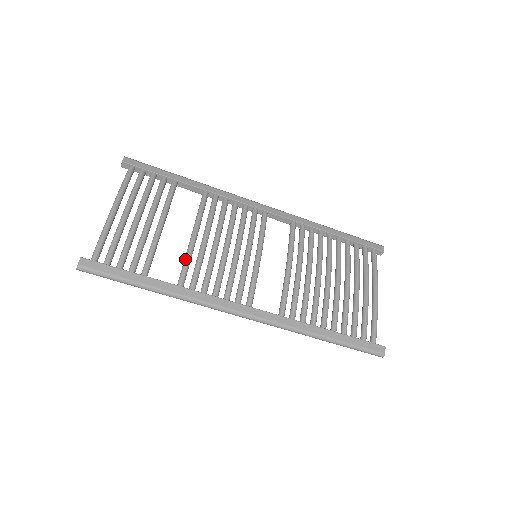
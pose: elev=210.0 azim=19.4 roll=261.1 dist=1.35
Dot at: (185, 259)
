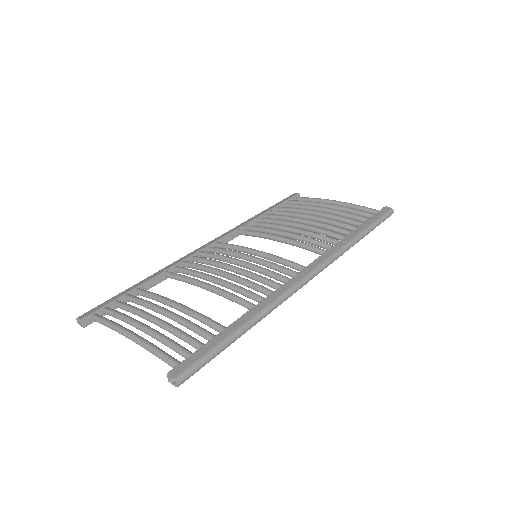
Dot at: (228, 296)
